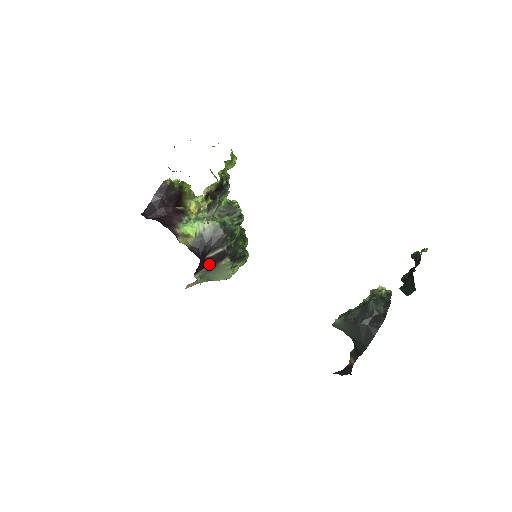
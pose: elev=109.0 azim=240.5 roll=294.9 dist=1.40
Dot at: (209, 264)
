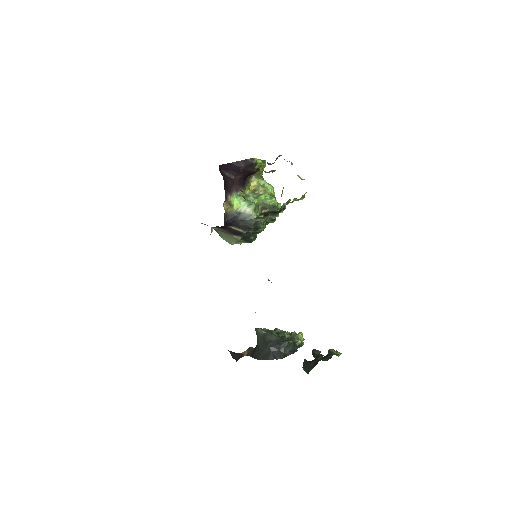
Dot at: (227, 230)
